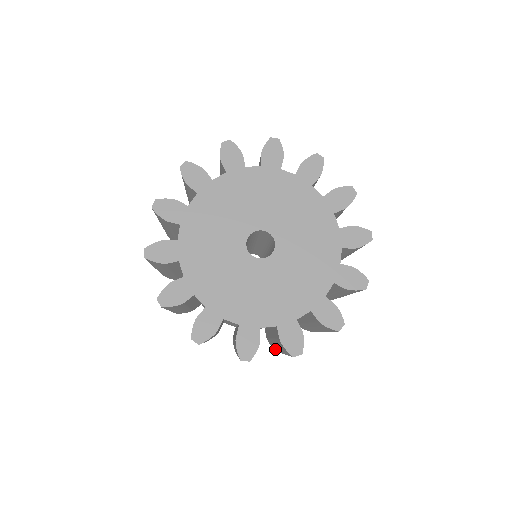
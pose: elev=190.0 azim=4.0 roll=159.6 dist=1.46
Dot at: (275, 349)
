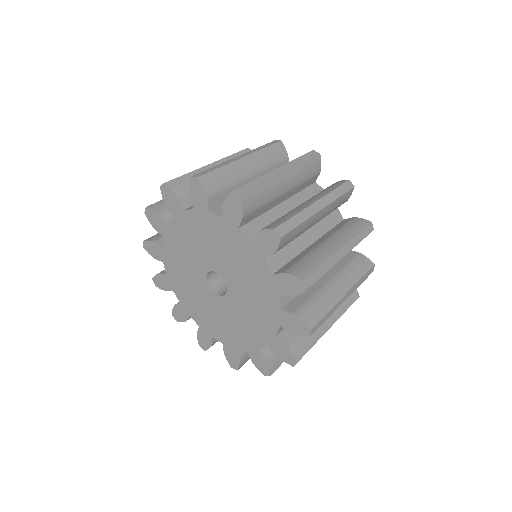
Dot at: occluded
